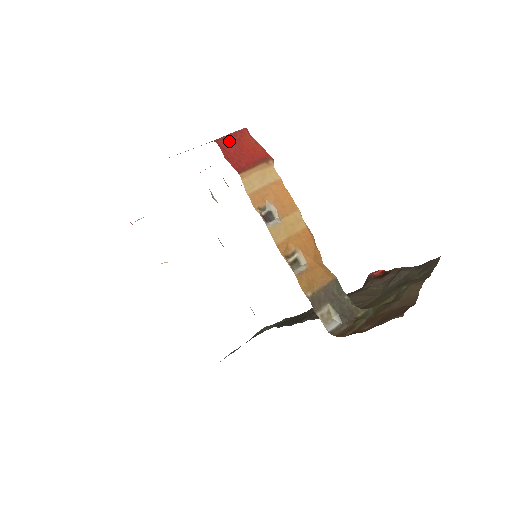
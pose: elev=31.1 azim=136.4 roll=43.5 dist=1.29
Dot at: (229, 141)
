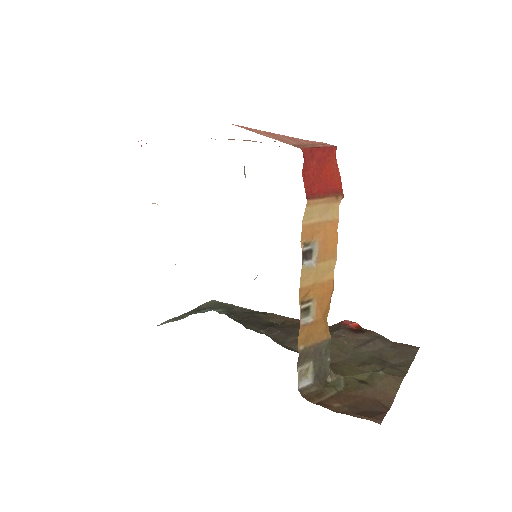
Dot at: (315, 155)
